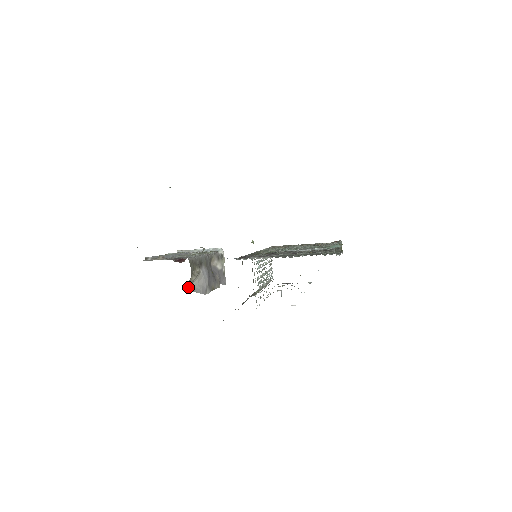
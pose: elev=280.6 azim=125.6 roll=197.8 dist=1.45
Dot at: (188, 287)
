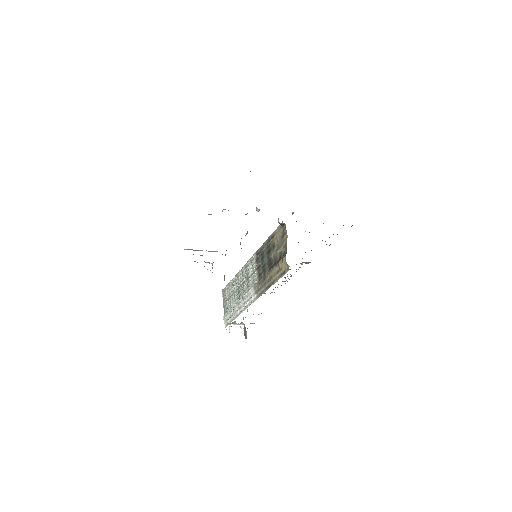
Dot at: occluded
